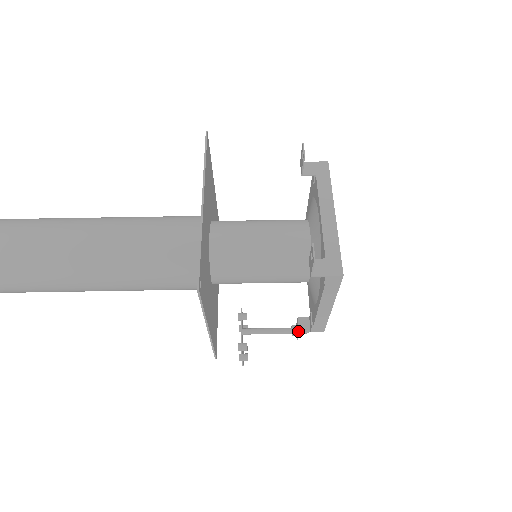
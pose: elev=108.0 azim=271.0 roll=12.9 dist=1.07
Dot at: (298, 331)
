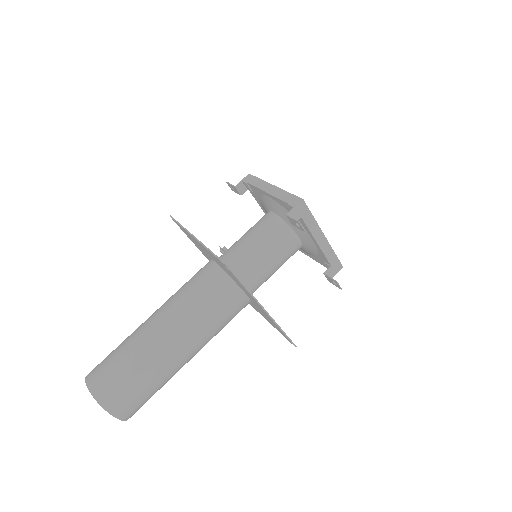
Dot at: occluded
